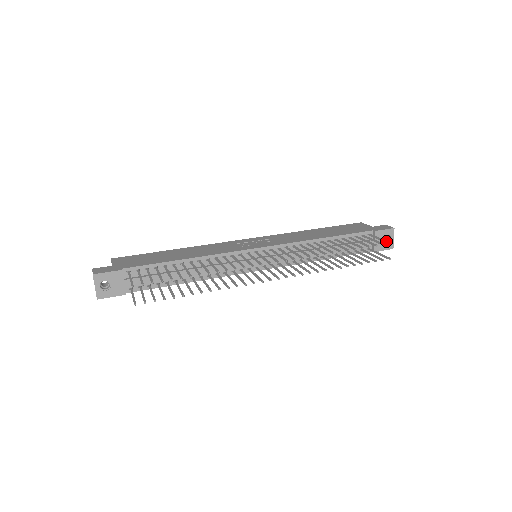
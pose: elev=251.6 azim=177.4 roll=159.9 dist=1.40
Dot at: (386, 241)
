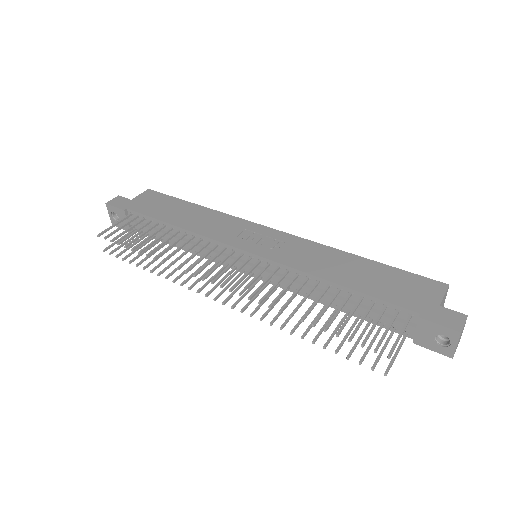
Dot at: occluded
